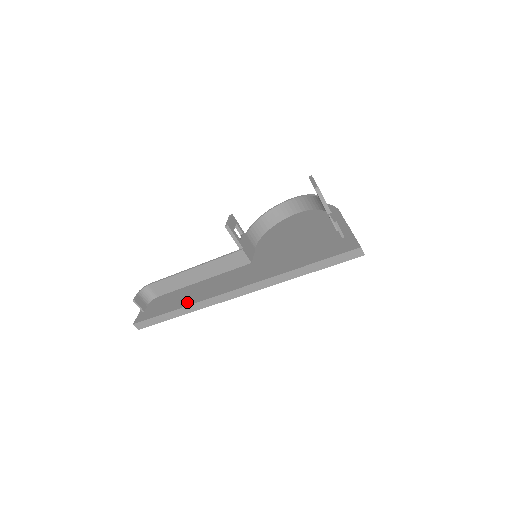
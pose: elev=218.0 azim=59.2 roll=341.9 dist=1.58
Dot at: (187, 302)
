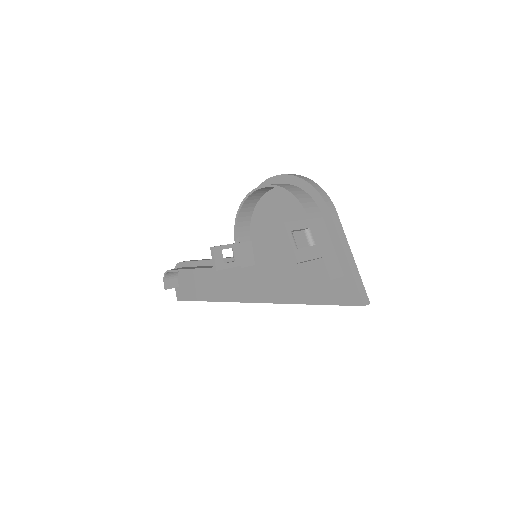
Dot at: (213, 296)
